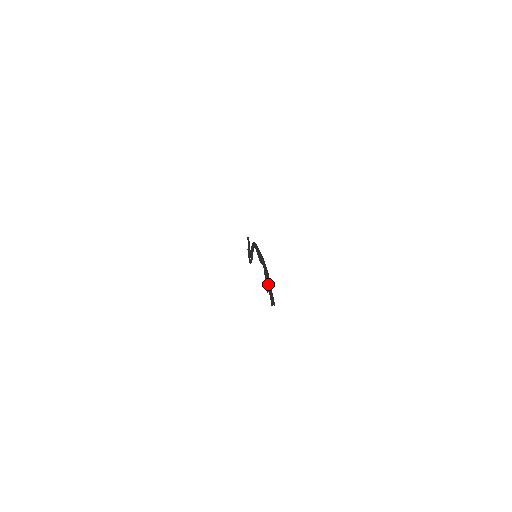
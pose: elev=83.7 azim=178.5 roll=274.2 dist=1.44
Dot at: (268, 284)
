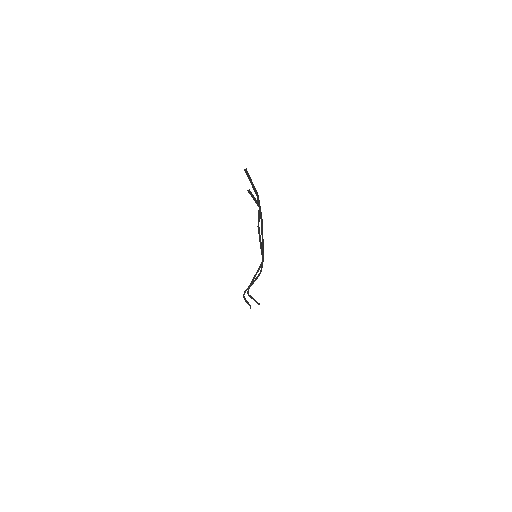
Dot at: (253, 185)
